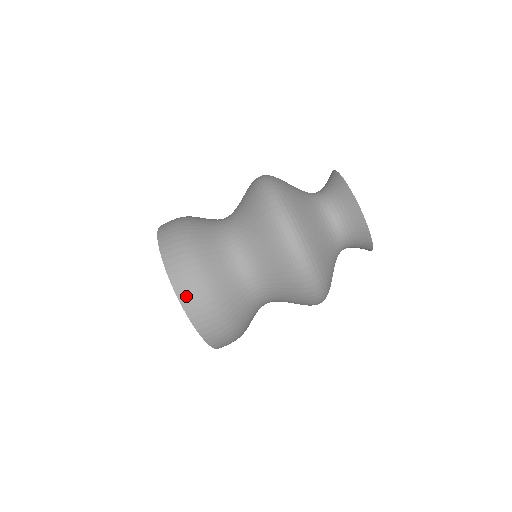
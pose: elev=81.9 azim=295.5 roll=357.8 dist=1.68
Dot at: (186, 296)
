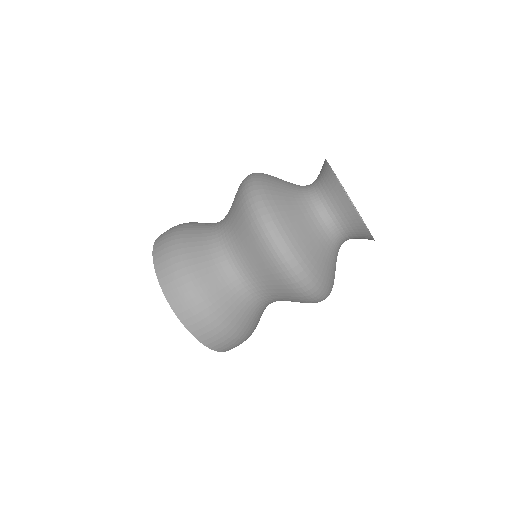
Dot at: (162, 271)
